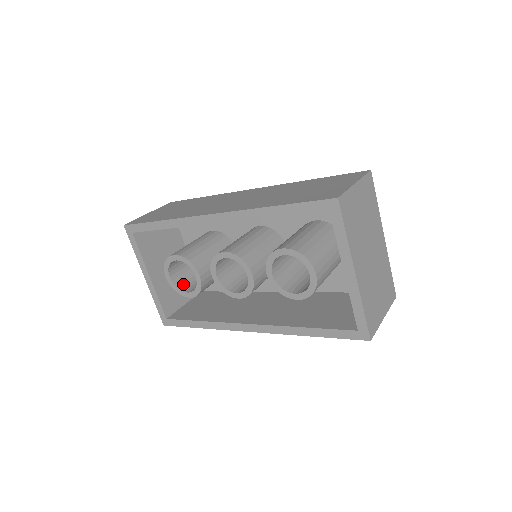
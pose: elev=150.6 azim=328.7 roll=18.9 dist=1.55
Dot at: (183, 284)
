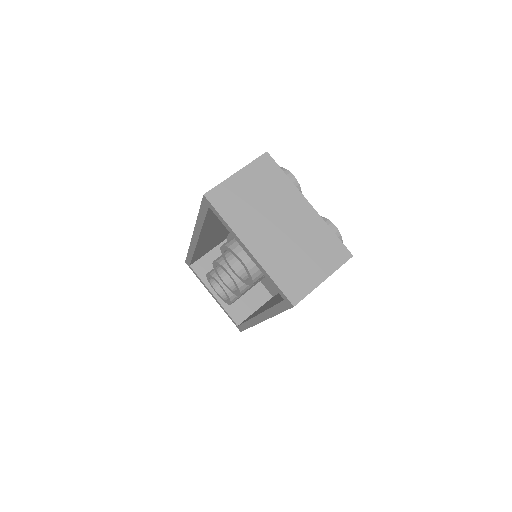
Dot at: occluded
